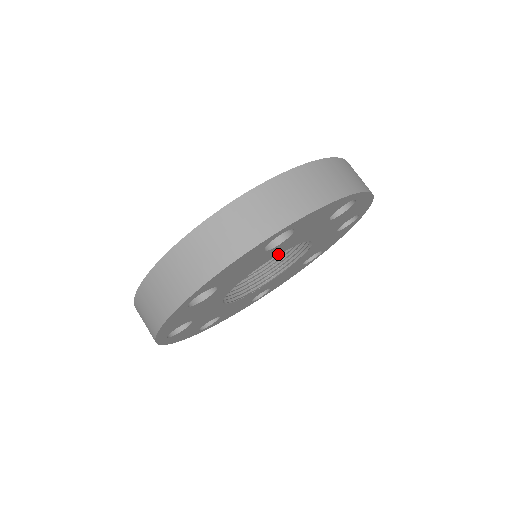
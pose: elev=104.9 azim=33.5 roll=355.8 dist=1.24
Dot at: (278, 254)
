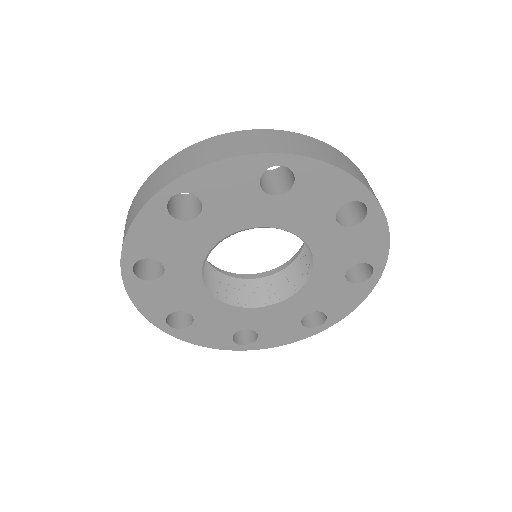
Dot at: (226, 236)
